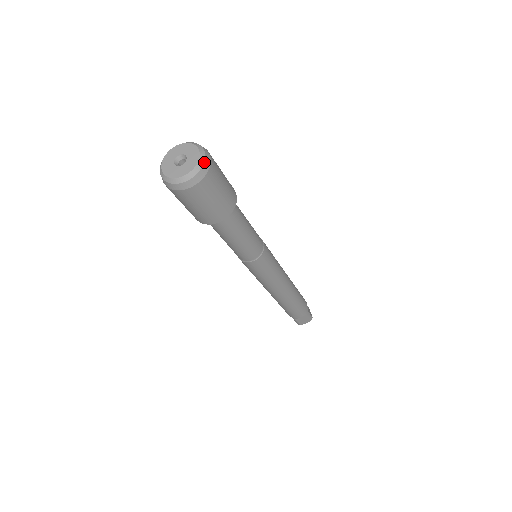
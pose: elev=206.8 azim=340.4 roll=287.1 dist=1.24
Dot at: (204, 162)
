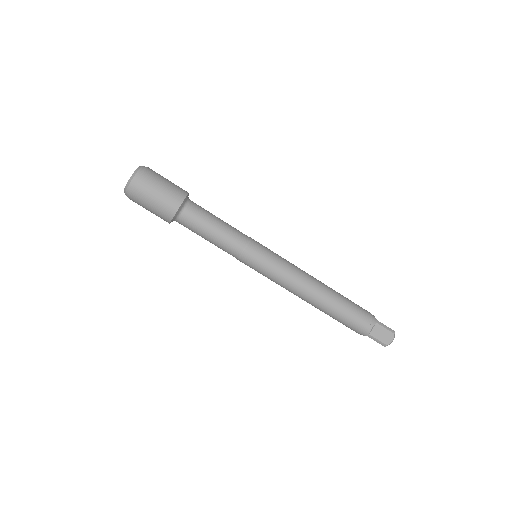
Dot at: (141, 167)
